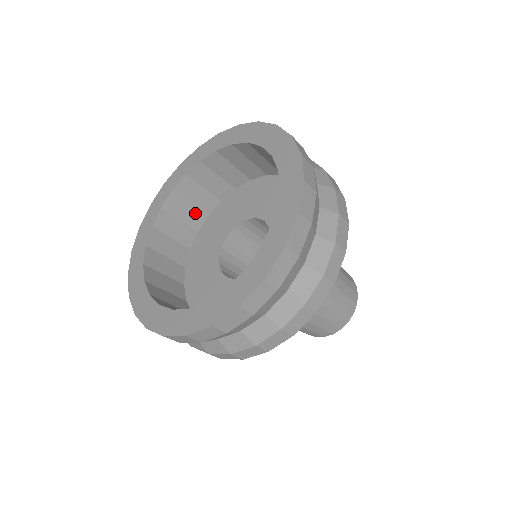
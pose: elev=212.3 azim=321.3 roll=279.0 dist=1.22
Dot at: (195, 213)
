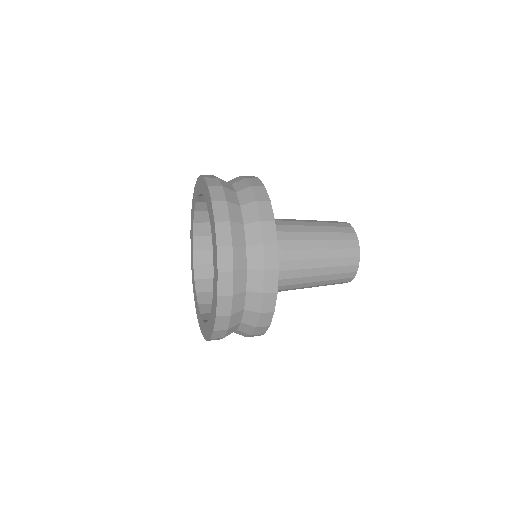
Dot at: occluded
